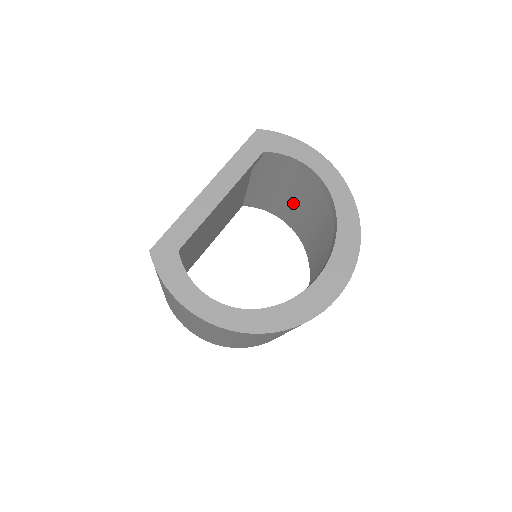
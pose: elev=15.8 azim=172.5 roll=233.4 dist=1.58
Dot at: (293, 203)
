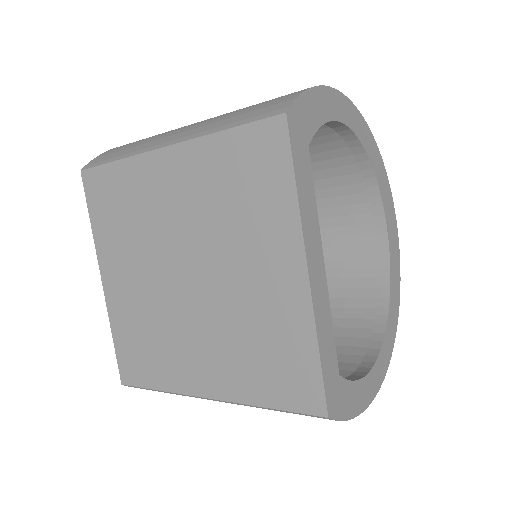
Dot at: occluded
